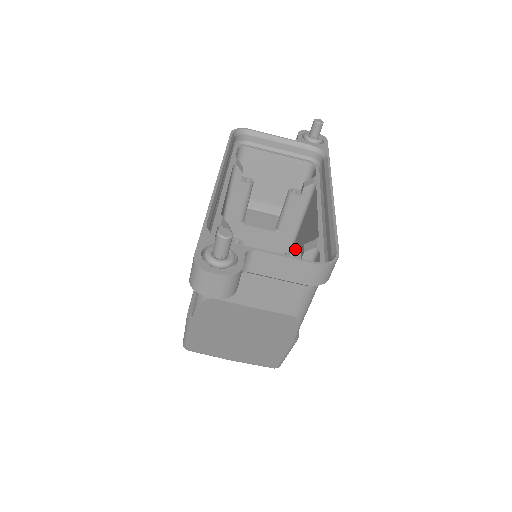
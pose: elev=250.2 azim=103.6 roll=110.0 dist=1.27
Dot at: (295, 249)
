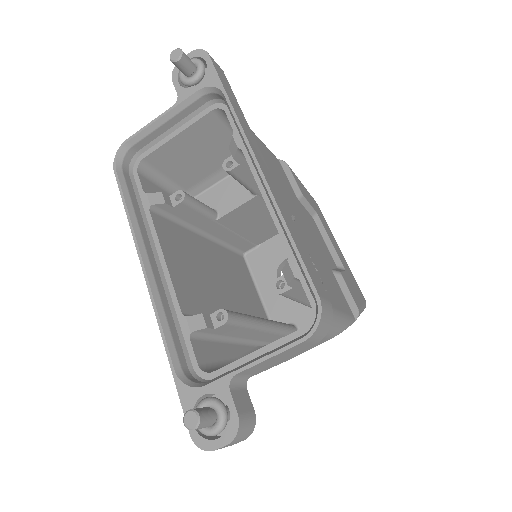
Dot at: occluded
